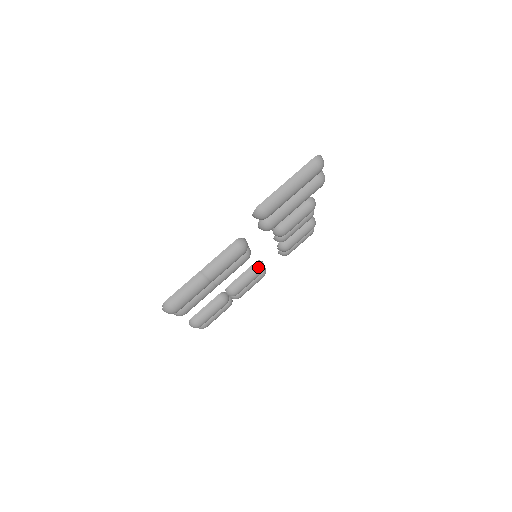
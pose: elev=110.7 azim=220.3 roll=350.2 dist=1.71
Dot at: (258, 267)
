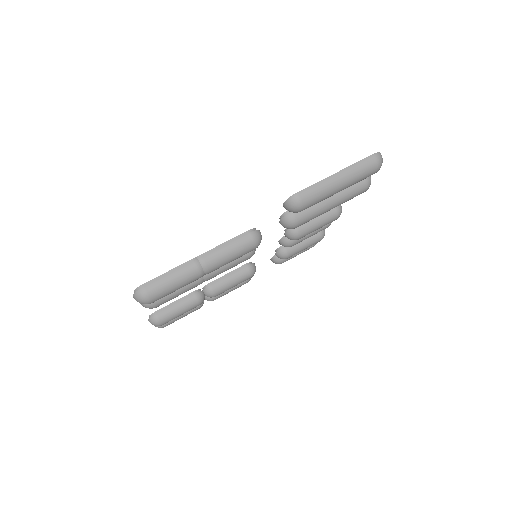
Dot at: (249, 270)
